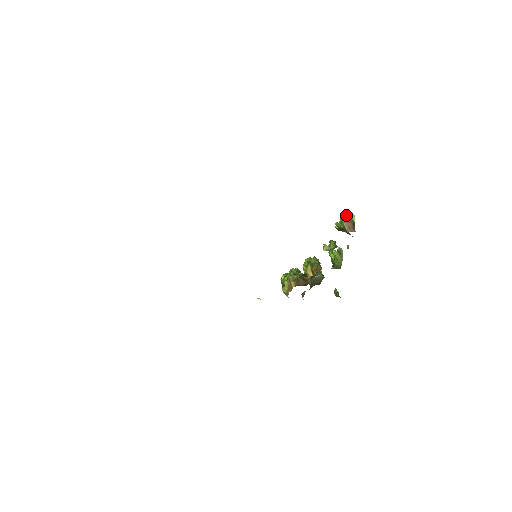
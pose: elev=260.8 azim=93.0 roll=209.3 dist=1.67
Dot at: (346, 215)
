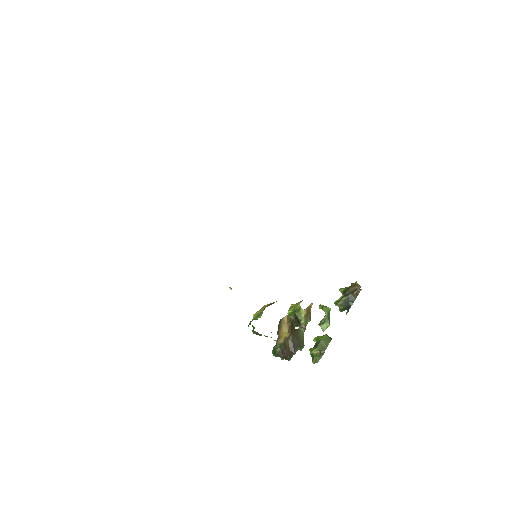
Dot at: occluded
